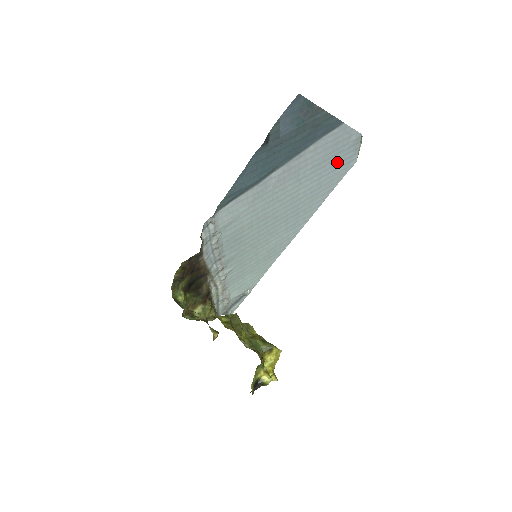
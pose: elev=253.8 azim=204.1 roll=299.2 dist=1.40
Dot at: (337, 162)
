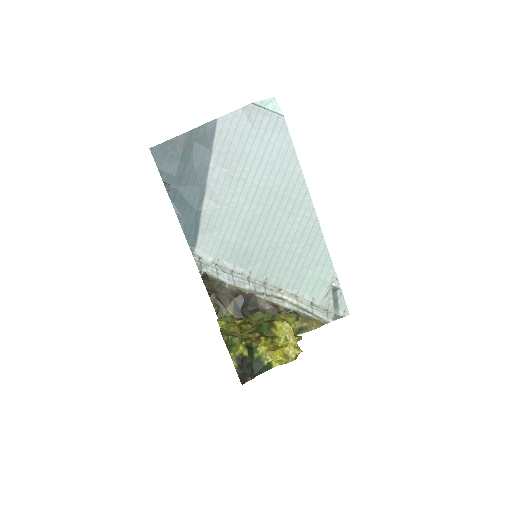
Dot at: (261, 137)
